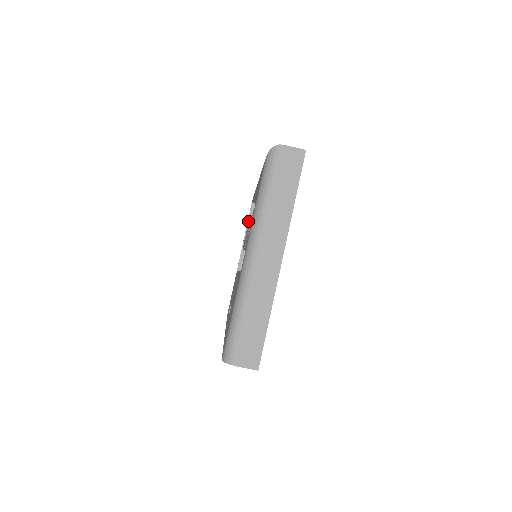
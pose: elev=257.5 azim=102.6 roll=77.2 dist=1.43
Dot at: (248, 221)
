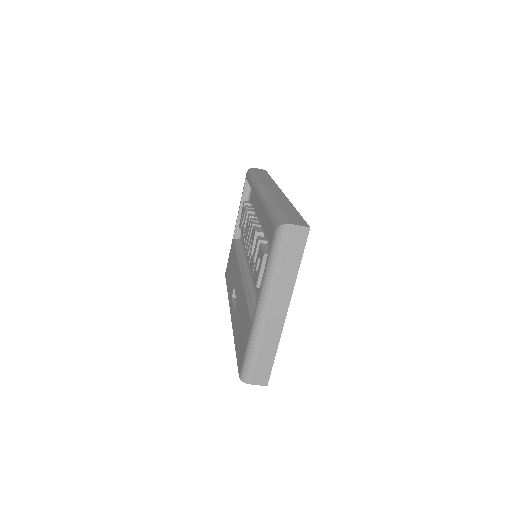
Dot at: (243, 195)
